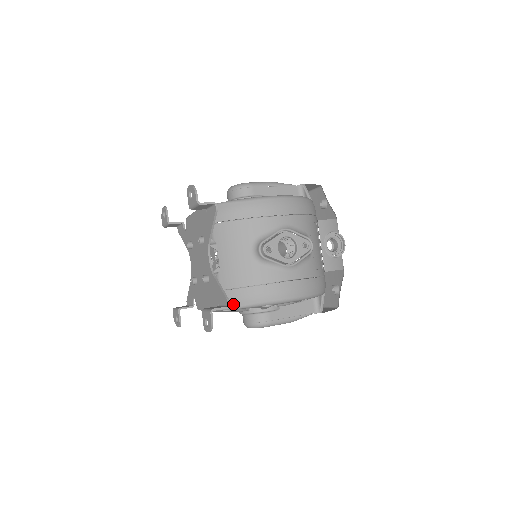
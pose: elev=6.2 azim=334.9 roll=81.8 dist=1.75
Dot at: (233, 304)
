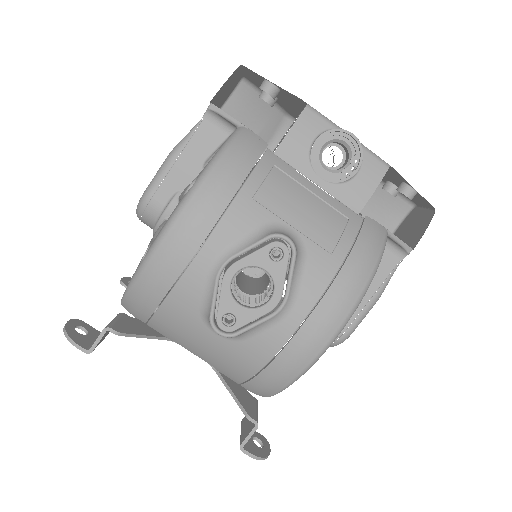
Dot at: (267, 394)
